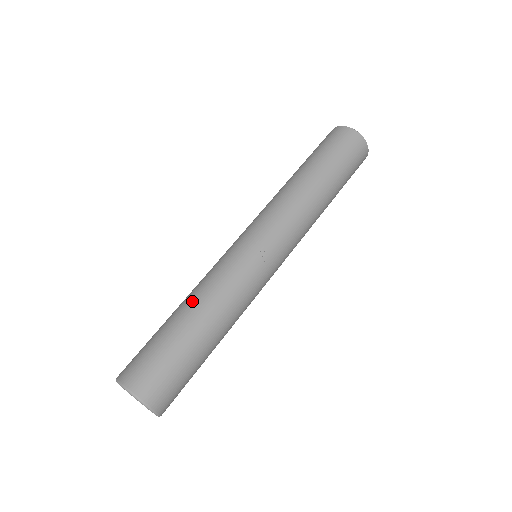
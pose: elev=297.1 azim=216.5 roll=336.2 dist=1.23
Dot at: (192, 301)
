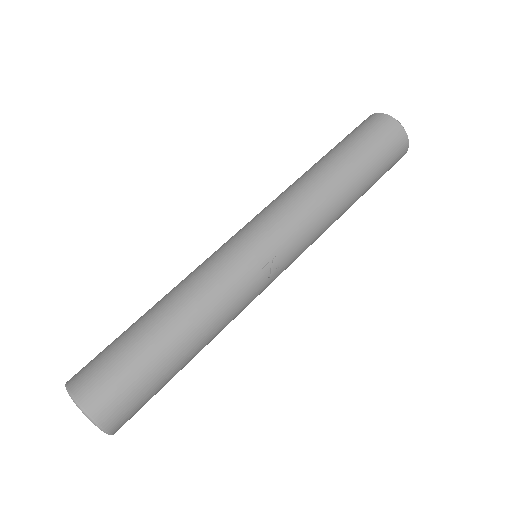
Dot at: (180, 312)
